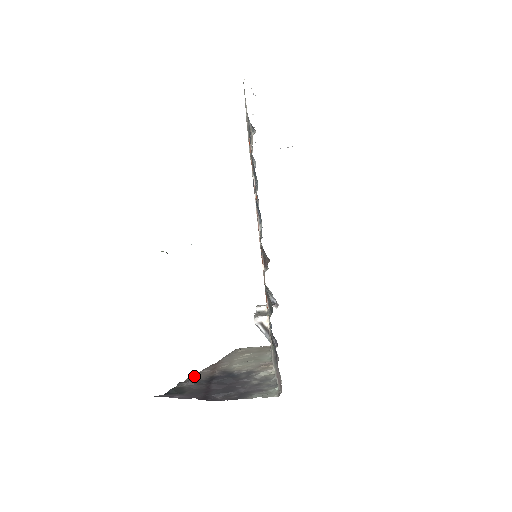
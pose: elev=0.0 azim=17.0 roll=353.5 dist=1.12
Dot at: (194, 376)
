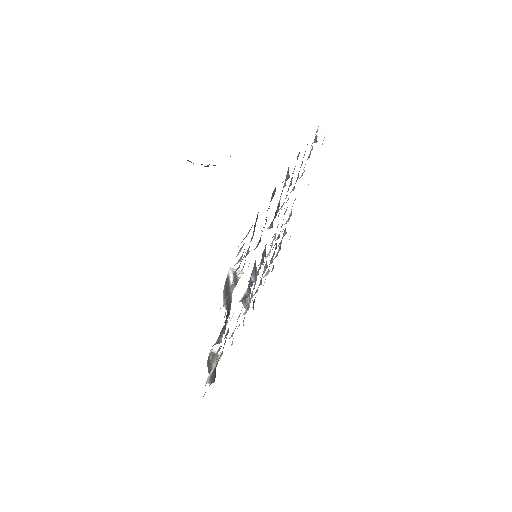
Dot at: occluded
